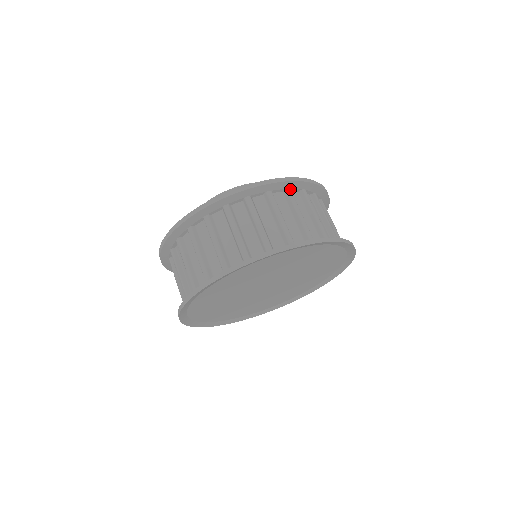
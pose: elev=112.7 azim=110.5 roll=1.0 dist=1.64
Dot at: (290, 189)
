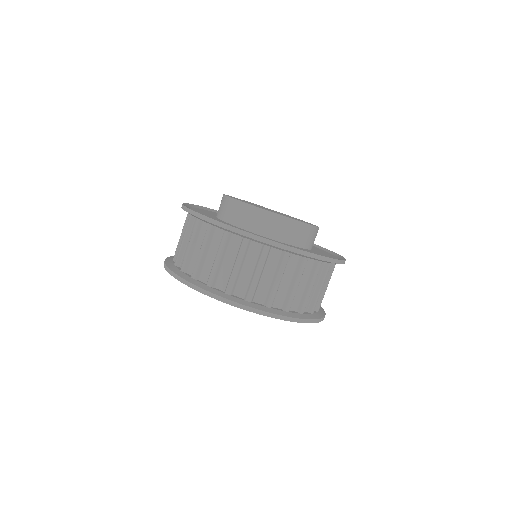
Dot at: occluded
